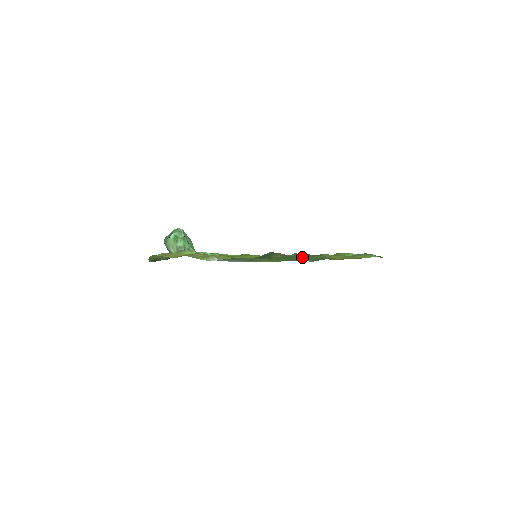
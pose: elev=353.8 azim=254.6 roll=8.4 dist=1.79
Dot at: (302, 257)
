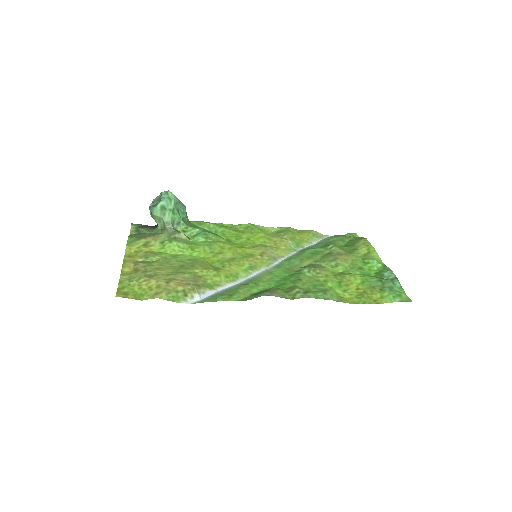
Dot at: (309, 279)
